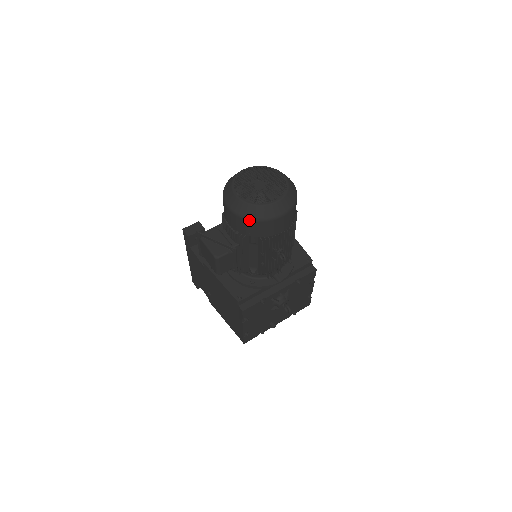
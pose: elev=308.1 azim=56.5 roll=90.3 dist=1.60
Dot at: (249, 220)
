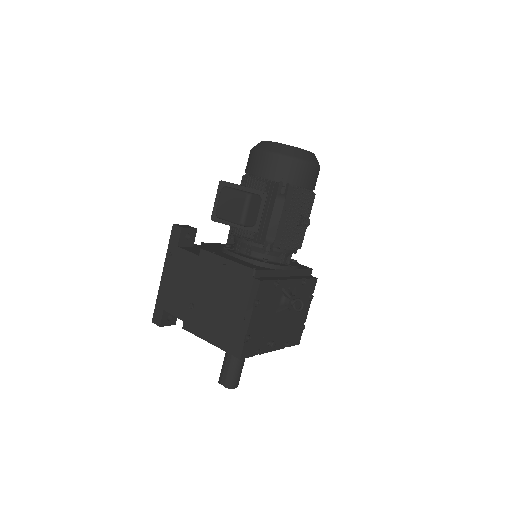
Dot at: (288, 158)
